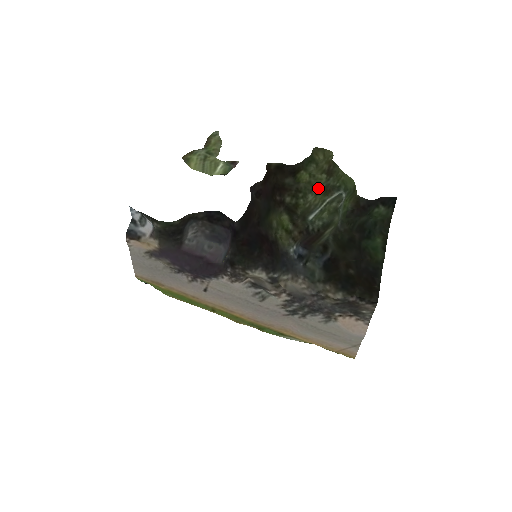
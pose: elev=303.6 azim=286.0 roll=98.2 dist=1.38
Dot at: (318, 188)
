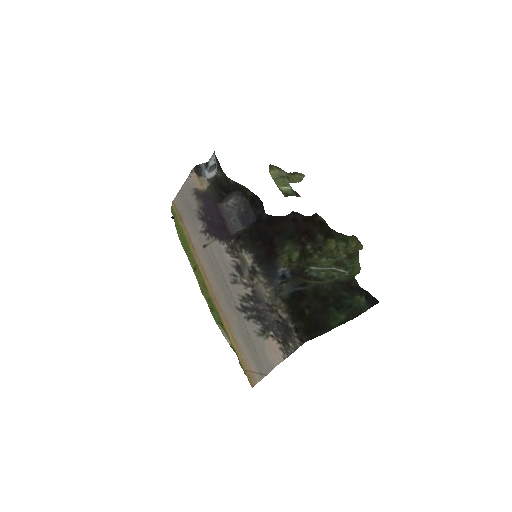
Dot at: (334, 259)
